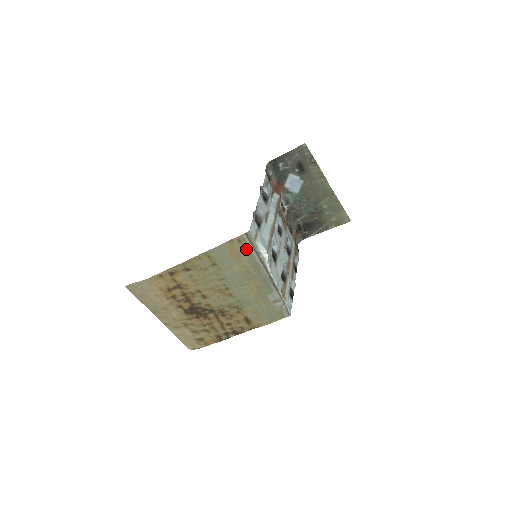
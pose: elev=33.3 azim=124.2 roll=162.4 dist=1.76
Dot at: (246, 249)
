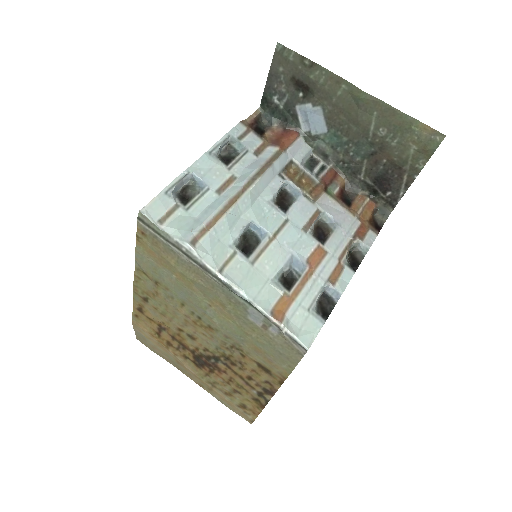
Dot at: (160, 244)
